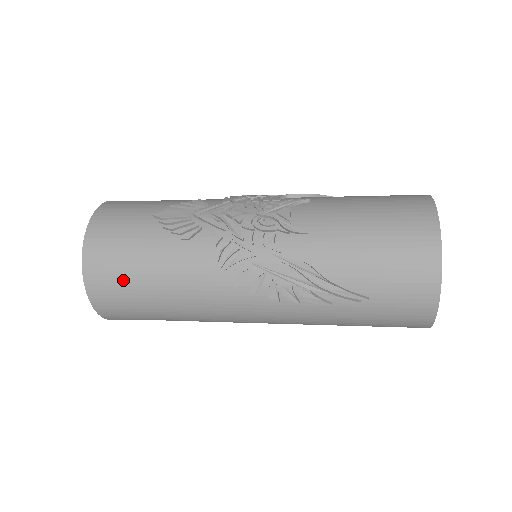
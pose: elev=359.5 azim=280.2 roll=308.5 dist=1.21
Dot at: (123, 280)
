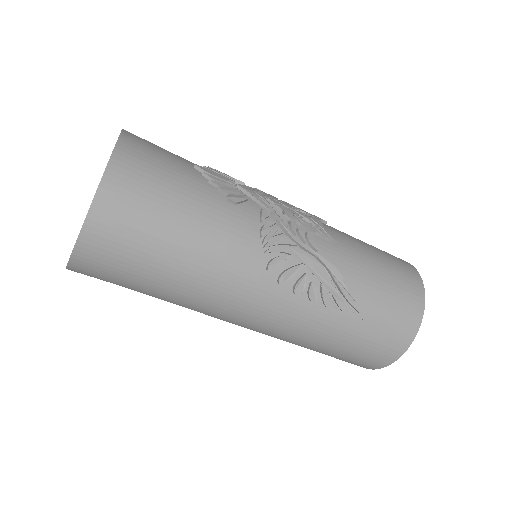
Dot at: (148, 214)
